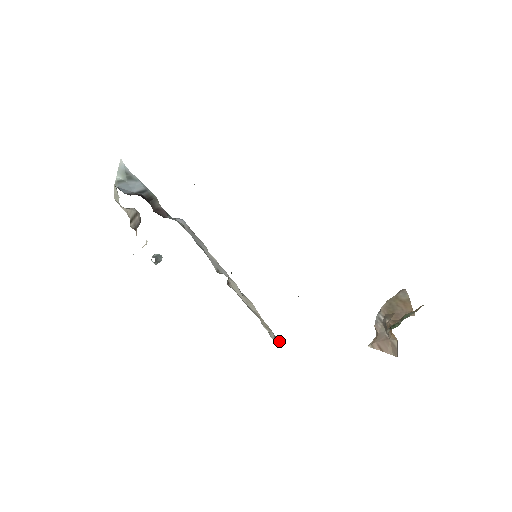
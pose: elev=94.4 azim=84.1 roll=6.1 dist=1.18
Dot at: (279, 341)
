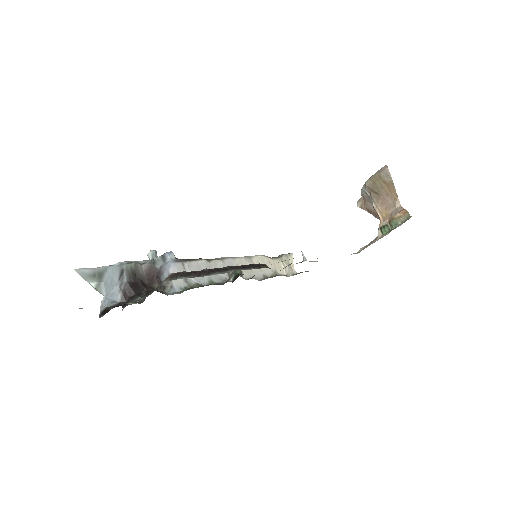
Dot at: (291, 257)
